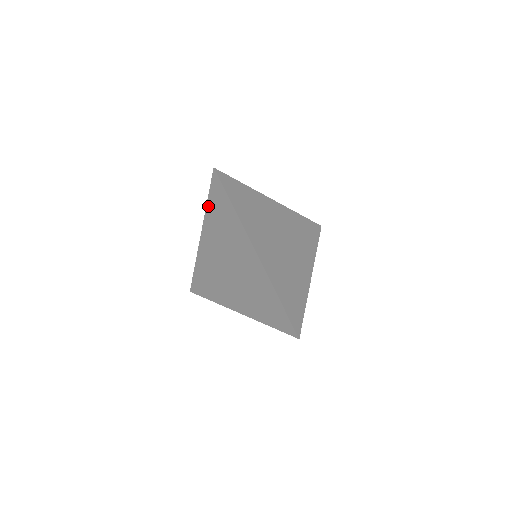
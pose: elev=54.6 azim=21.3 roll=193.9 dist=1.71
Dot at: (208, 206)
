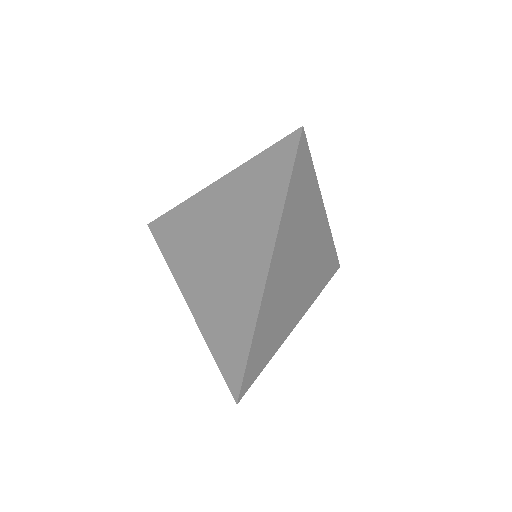
Dot at: (253, 161)
